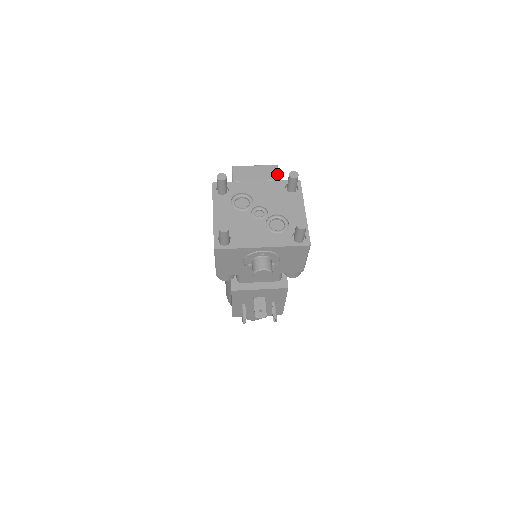
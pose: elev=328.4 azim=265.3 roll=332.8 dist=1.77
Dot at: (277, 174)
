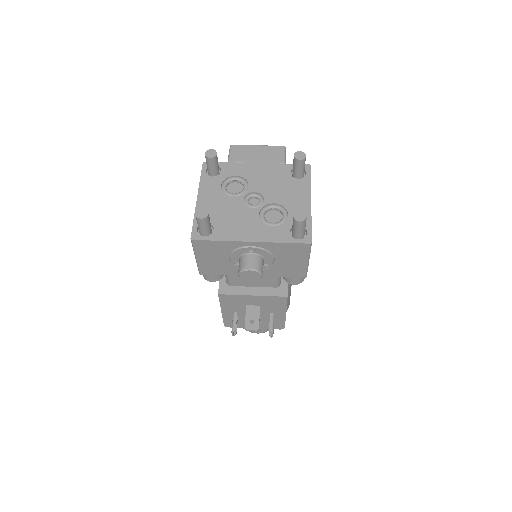
Dot at: (283, 156)
